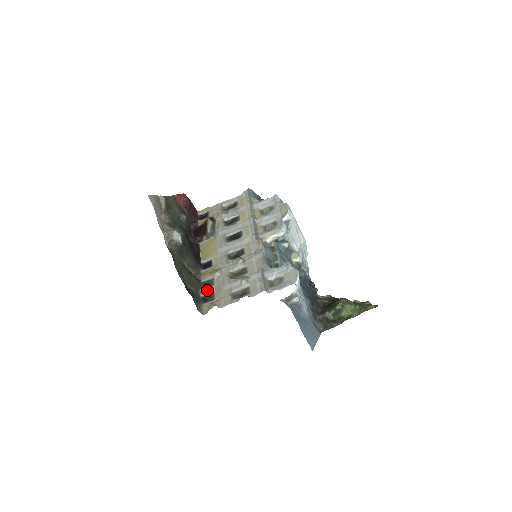
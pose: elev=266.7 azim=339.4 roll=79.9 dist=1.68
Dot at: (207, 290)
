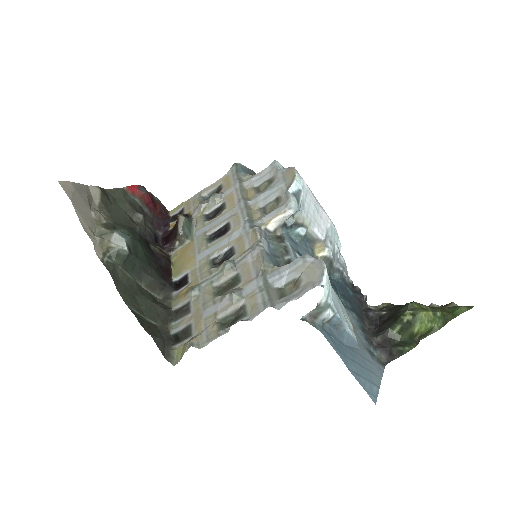
Dot at: (180, 322)
